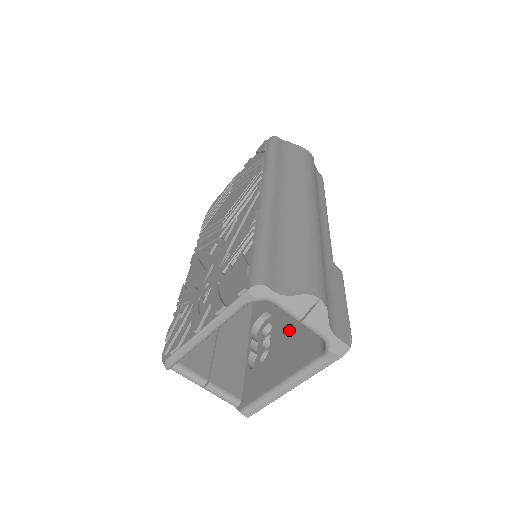
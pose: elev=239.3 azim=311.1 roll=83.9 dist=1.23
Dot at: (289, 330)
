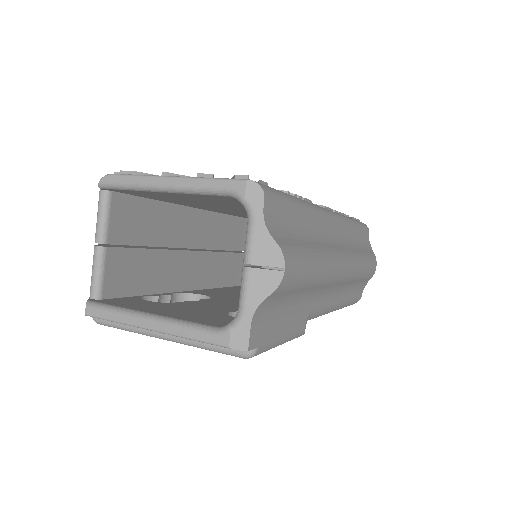
Dot at: (211, 307)
